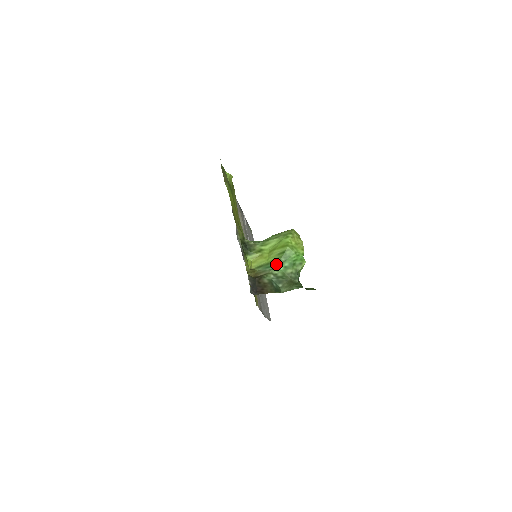
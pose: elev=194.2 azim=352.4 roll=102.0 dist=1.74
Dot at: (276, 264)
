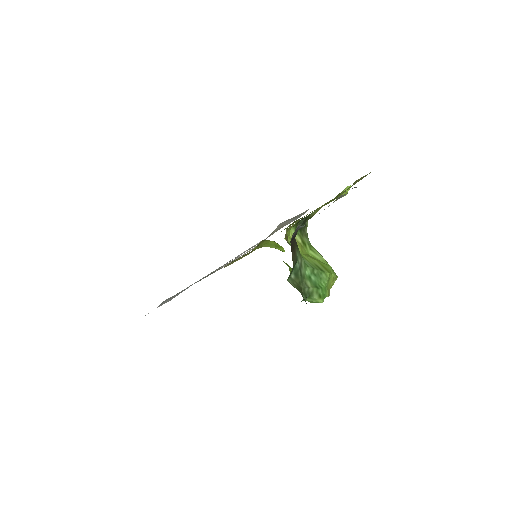
Dot at: (307, 264)
